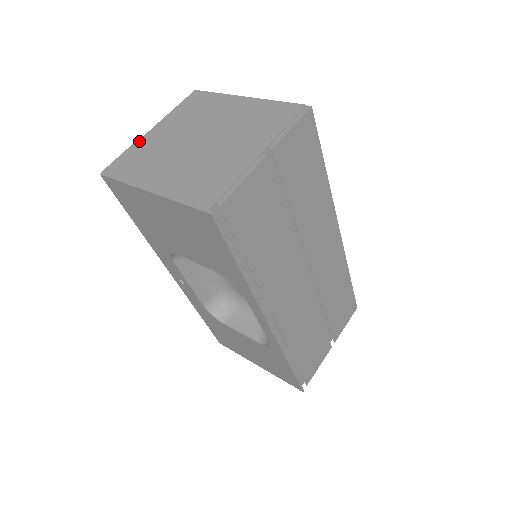
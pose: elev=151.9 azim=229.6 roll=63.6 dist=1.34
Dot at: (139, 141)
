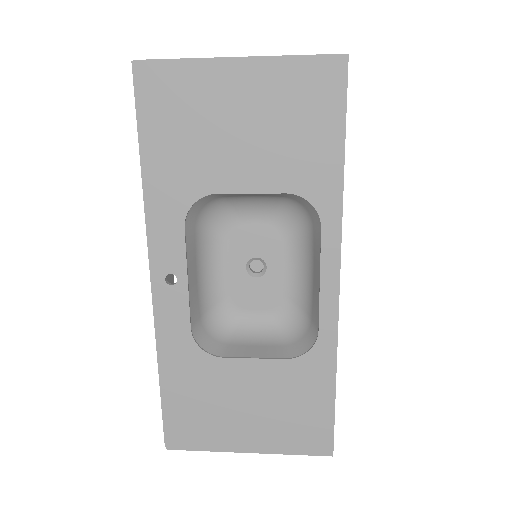
Dot at: occluded
